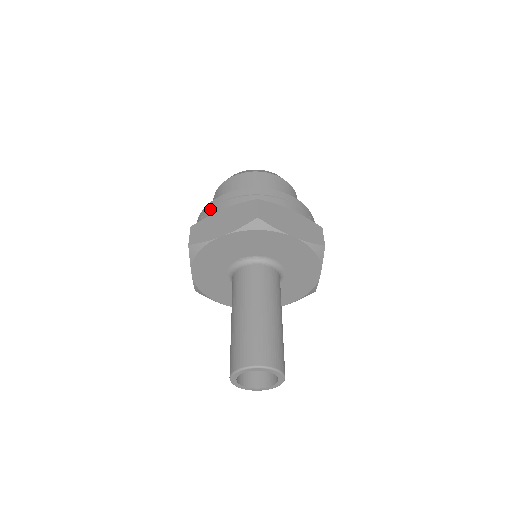
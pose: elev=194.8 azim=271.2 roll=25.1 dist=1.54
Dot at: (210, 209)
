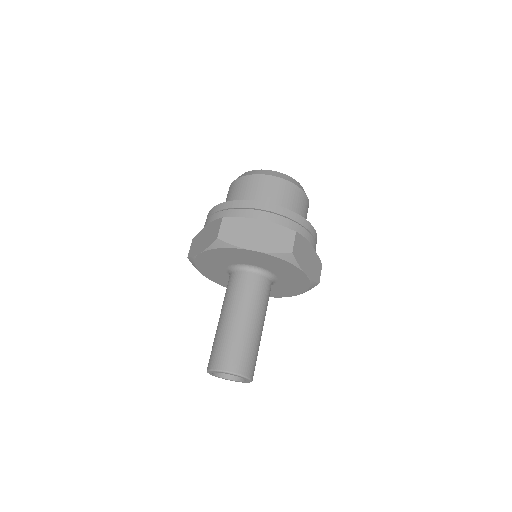
Dot at: (205, 222)
